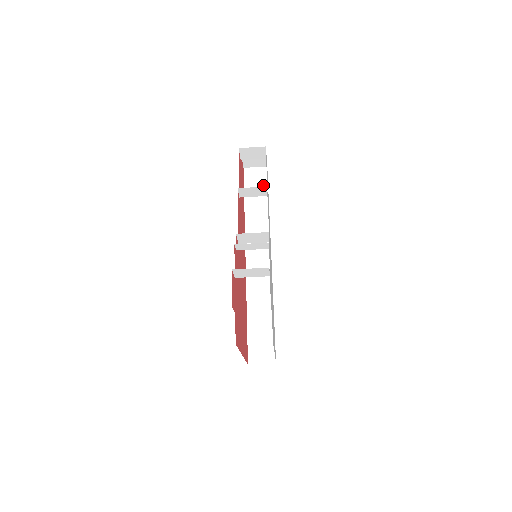
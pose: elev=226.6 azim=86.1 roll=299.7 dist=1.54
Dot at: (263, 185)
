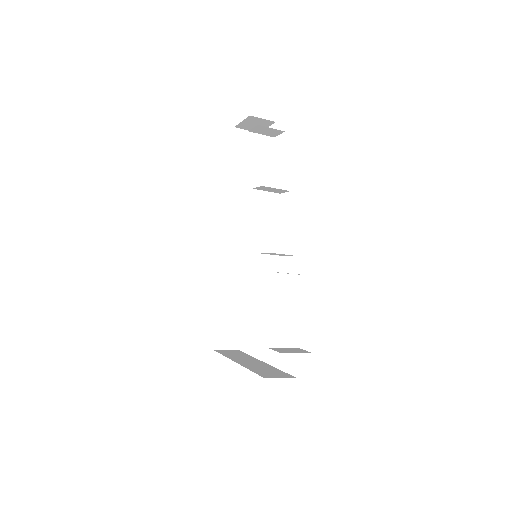
Dot at: (252, 155)
